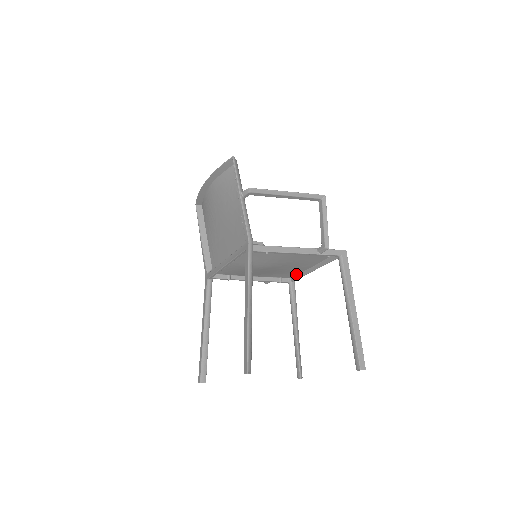
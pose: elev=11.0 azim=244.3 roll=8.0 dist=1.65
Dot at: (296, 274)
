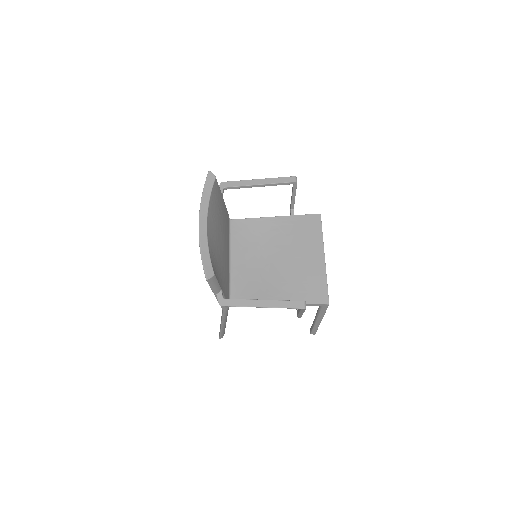
Dot at: (315, 231)
